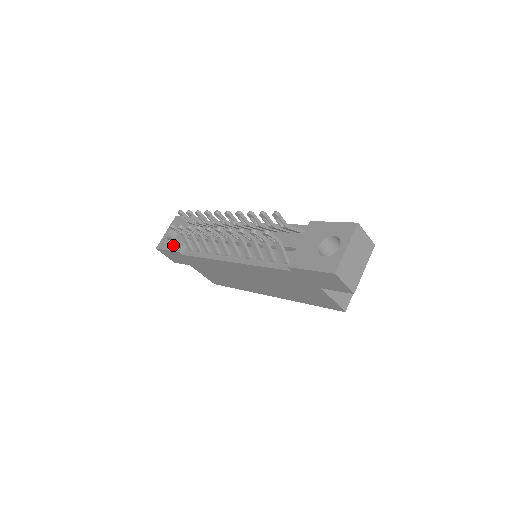
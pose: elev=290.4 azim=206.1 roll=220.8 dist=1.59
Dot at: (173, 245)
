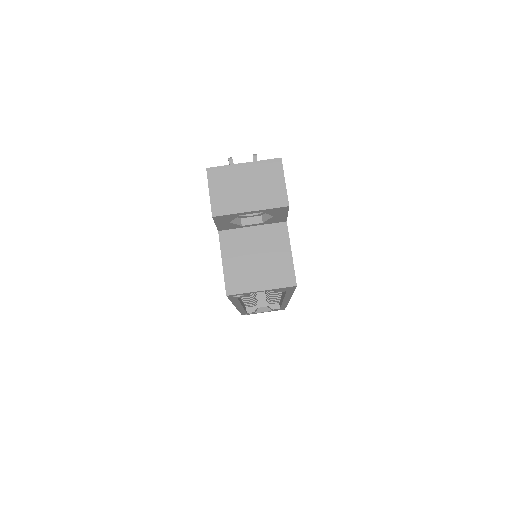
Dot at: occluded
